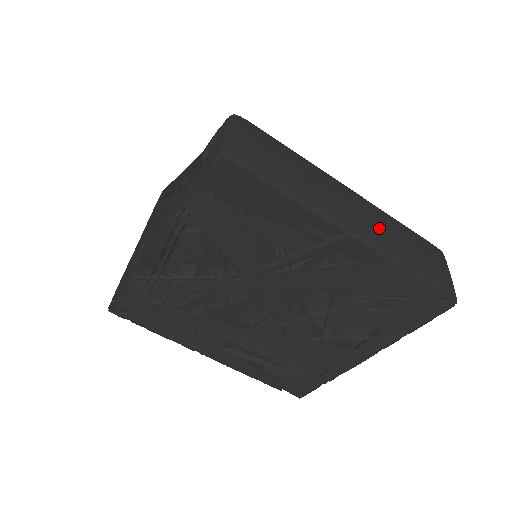
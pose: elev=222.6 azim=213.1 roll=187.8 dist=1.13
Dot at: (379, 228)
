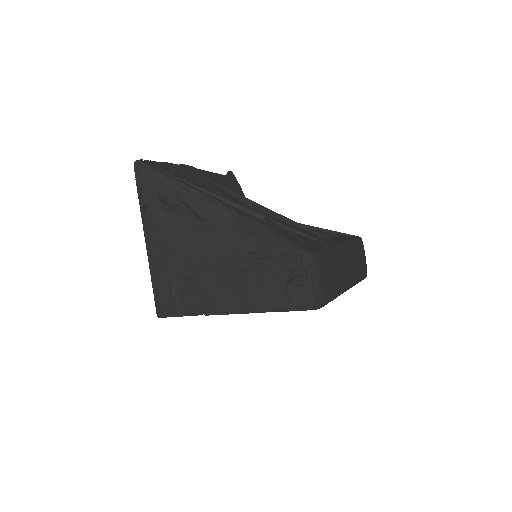
Dot at: (353, 269)
